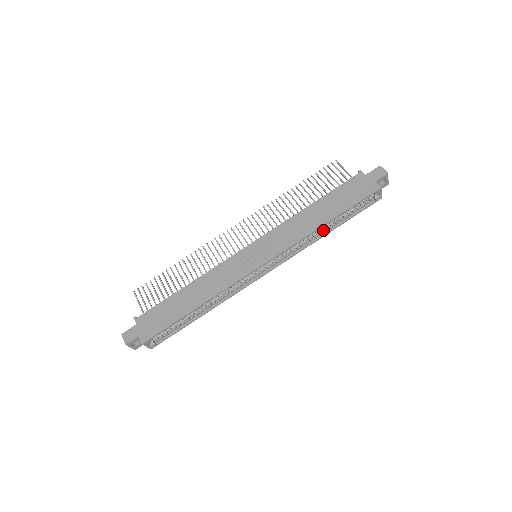
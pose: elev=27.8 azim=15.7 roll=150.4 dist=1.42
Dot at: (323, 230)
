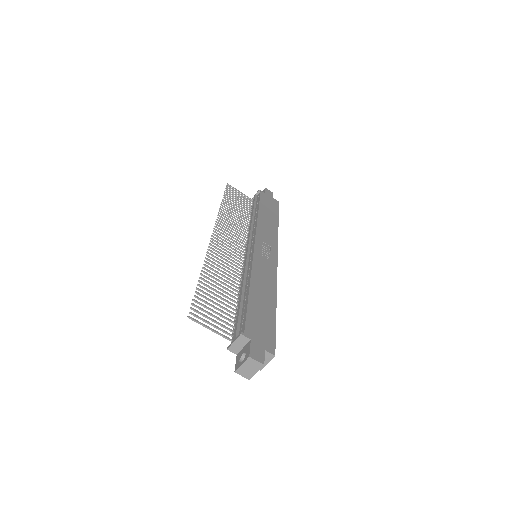
Dot at: occluded
